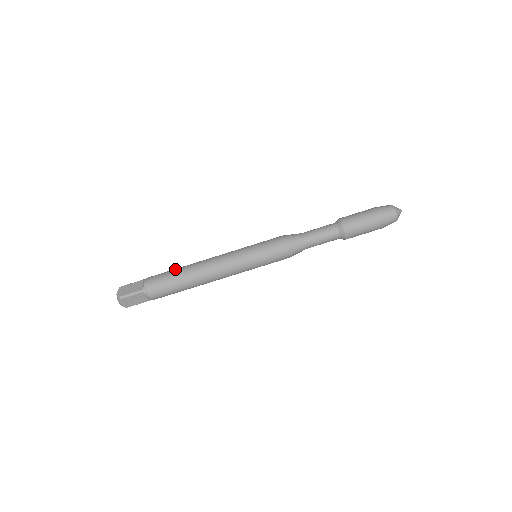
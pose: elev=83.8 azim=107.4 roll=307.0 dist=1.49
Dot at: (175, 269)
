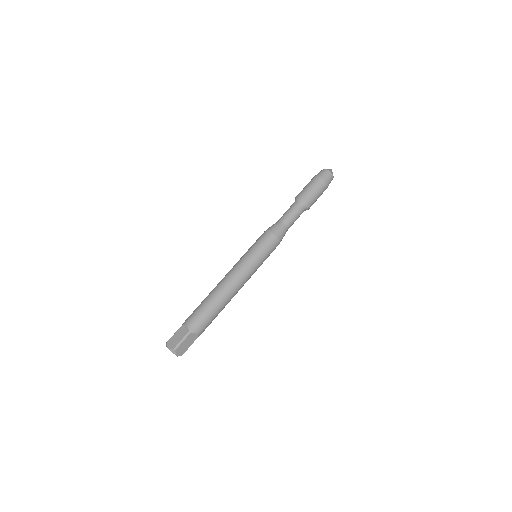
Dot at: (203, 301)
